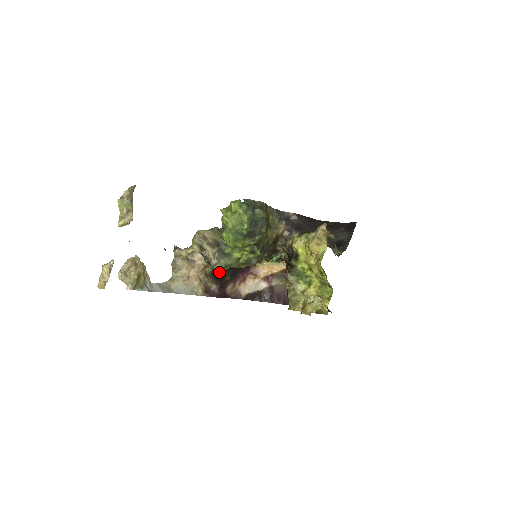
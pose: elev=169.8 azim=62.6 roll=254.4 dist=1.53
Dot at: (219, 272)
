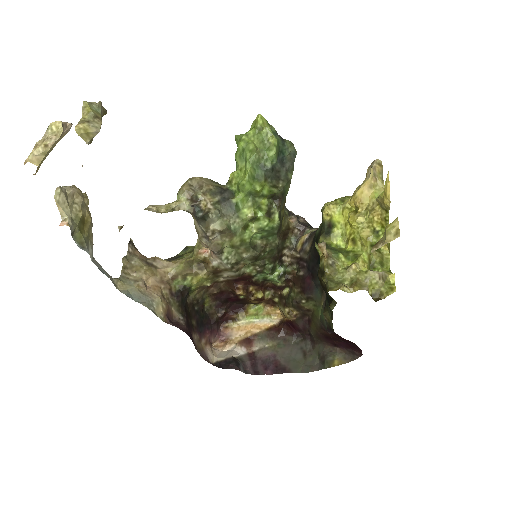
Dot at: (186, 303)
